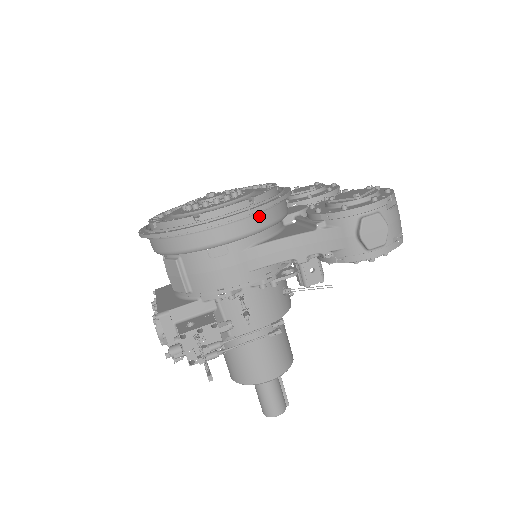
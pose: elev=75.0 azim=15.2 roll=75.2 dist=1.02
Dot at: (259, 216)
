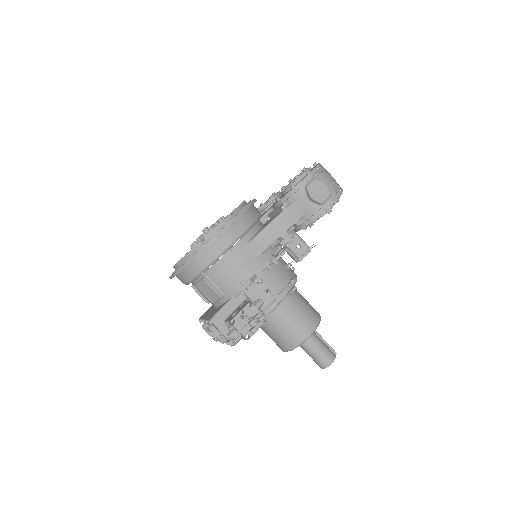
Dot at: (242, 221)
